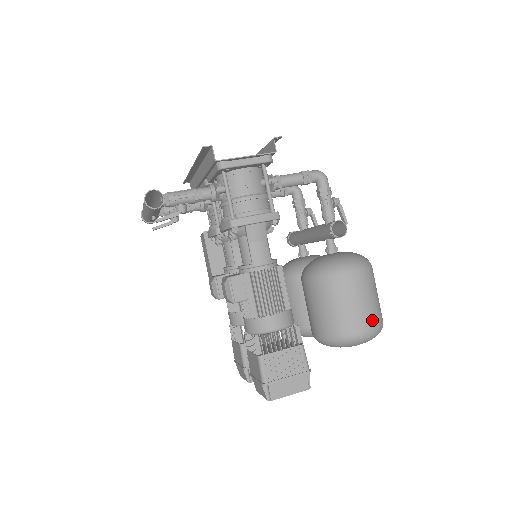
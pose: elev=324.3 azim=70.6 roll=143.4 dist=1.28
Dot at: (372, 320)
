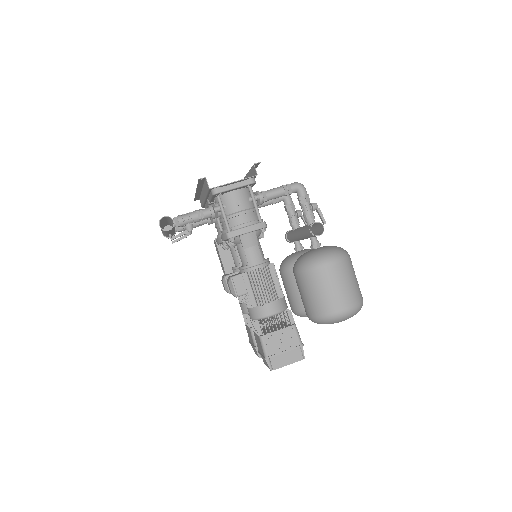
Dot at: (351, 300)
